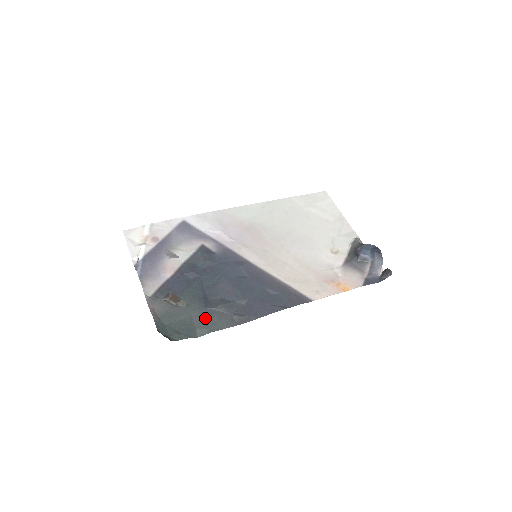
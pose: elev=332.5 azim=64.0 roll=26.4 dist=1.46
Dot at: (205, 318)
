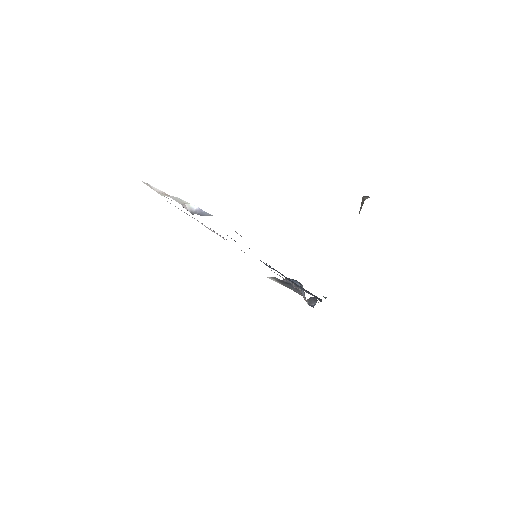
Dot at: occluded
